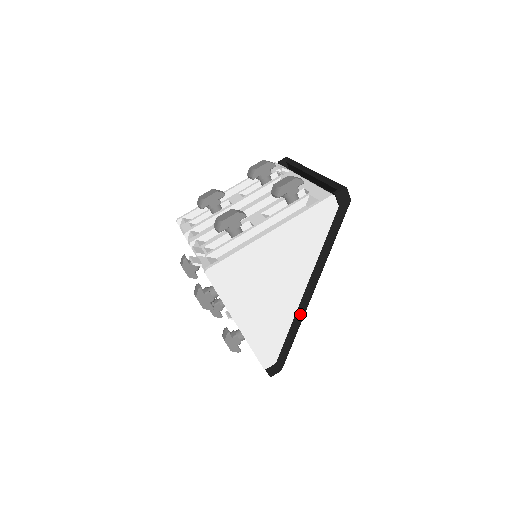
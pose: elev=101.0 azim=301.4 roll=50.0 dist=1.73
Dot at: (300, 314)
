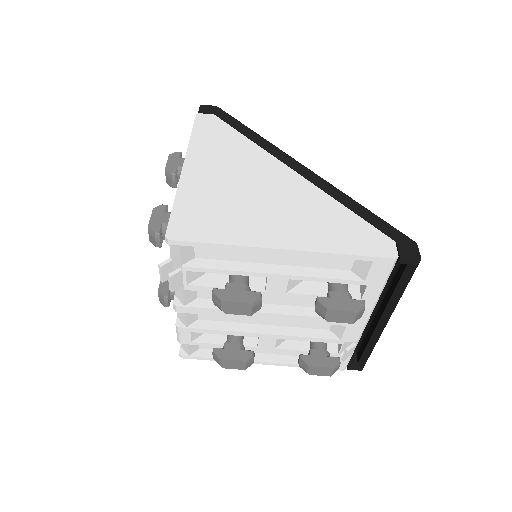
Dot at: (328, 188)
